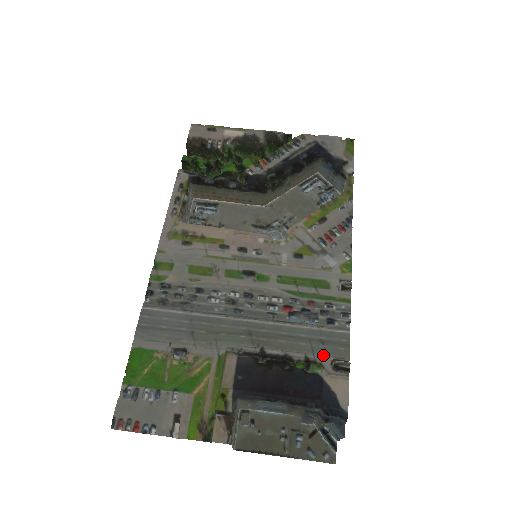
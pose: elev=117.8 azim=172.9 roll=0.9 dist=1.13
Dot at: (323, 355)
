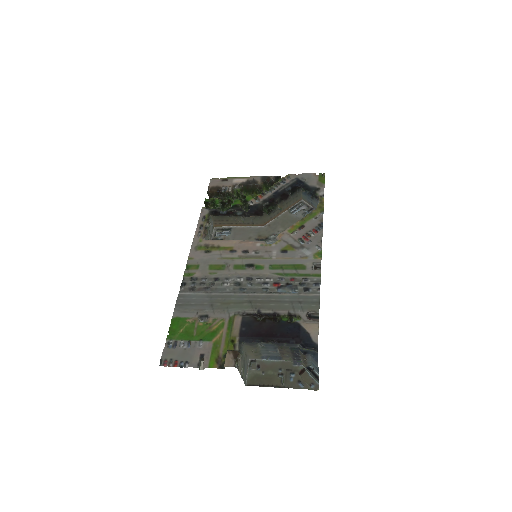
Dot at: (301, 310)
